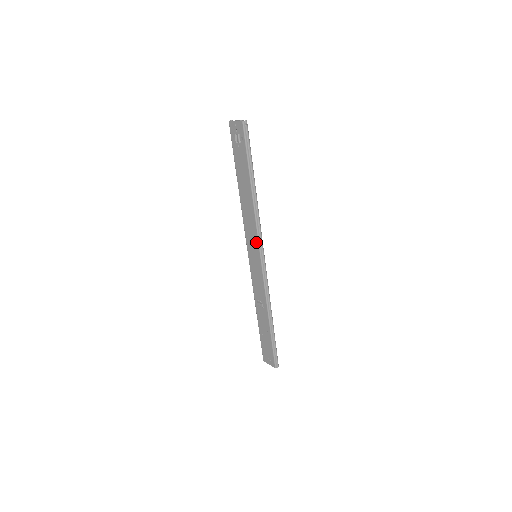
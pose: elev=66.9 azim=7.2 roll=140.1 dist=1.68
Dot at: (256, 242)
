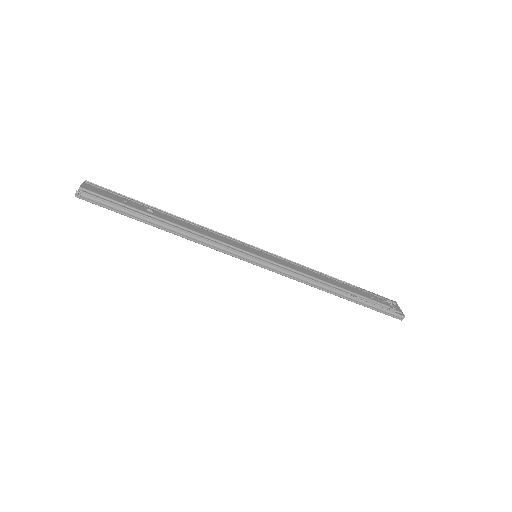
Dot at: (233, 255)
